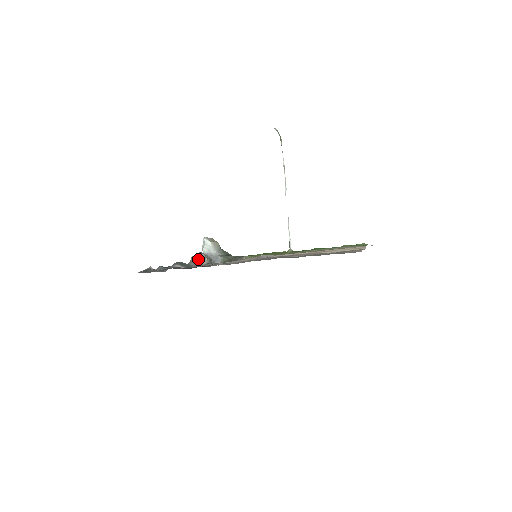
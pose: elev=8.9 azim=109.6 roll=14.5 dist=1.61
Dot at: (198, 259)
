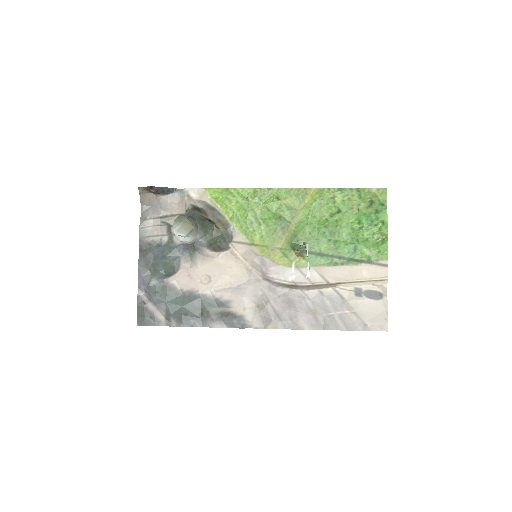
Dot at: (150, 192)
